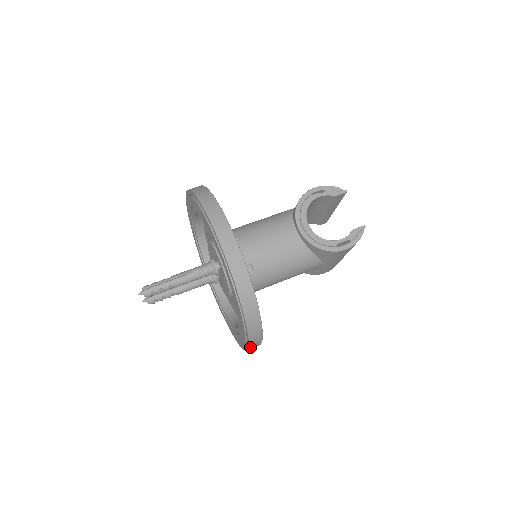
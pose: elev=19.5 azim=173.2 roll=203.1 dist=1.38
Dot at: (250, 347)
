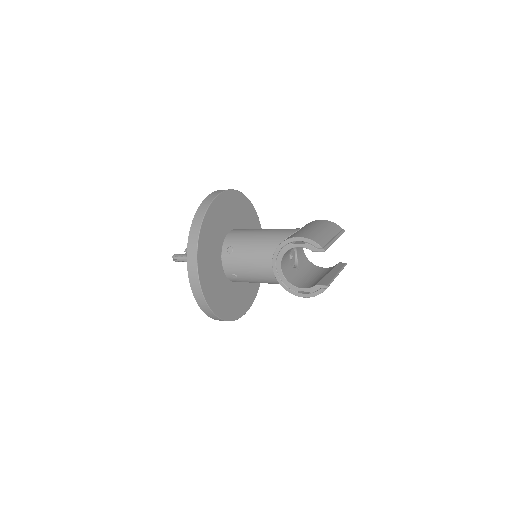
Dot at: occluded
